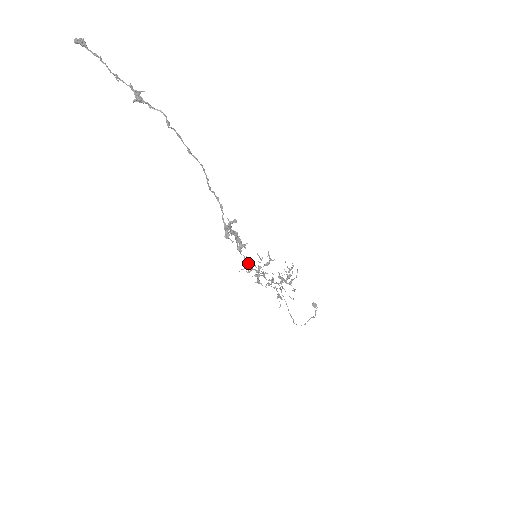
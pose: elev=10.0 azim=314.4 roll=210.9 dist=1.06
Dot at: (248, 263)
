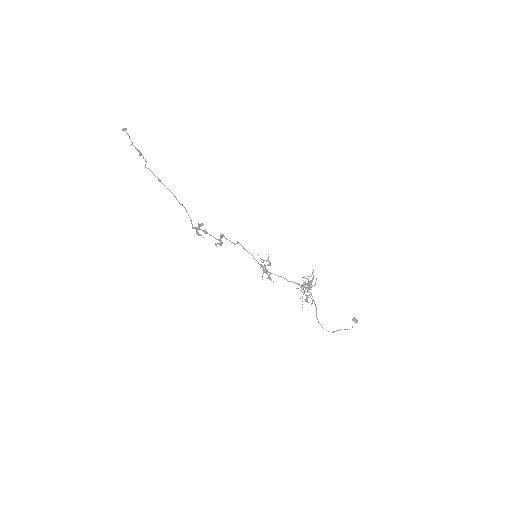
Dot at: (262, 262)
